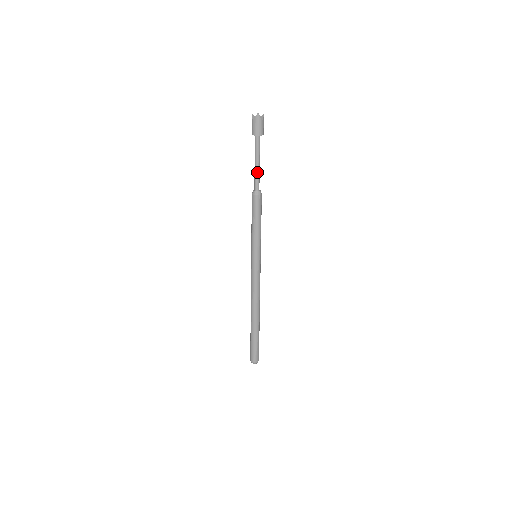
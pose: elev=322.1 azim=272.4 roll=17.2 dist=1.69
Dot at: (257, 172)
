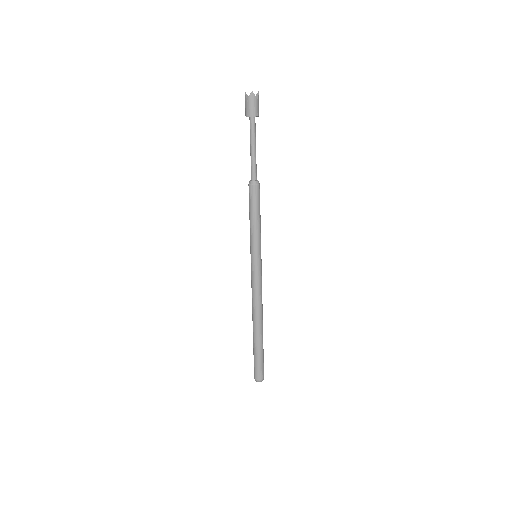
Dot at: (254, 159)
